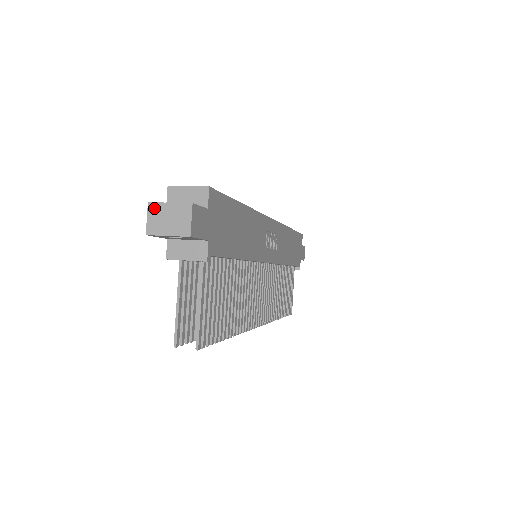
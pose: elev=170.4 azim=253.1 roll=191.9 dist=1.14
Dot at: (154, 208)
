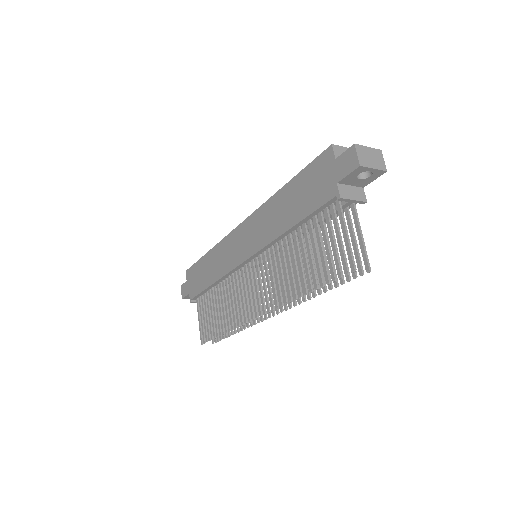
Dot at: (360, 148)
